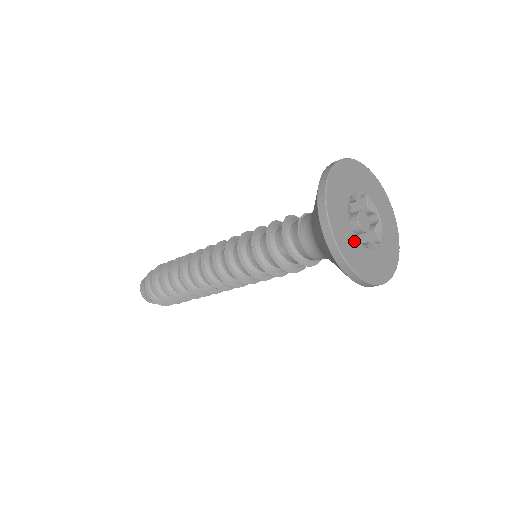
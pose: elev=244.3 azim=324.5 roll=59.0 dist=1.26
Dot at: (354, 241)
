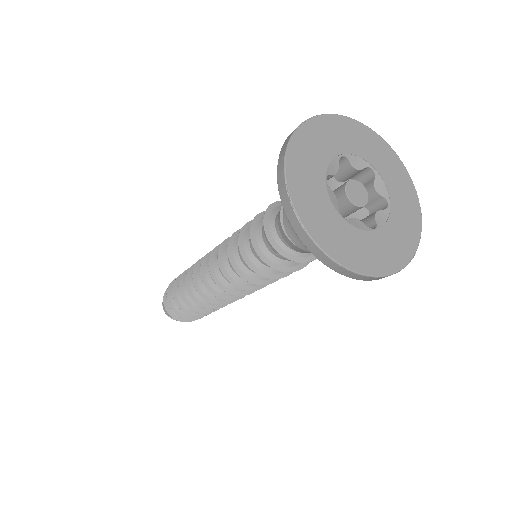
Dot at: (356, 236)
